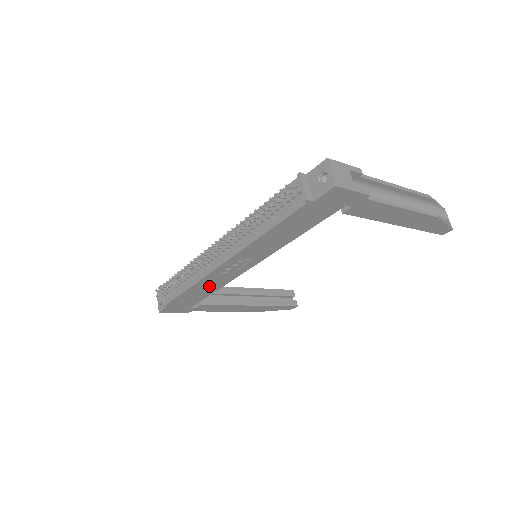
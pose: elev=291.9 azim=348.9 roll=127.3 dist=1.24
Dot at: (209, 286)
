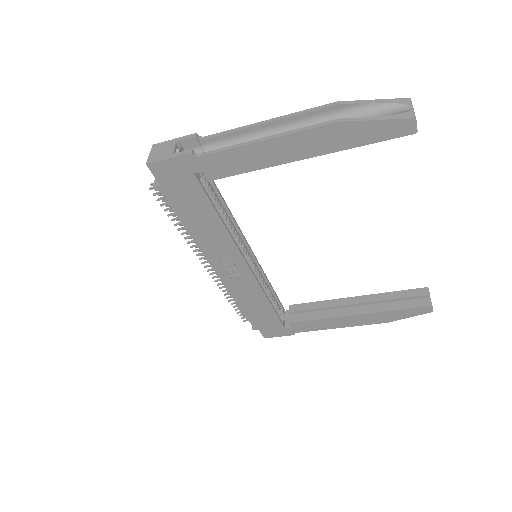
Dot at: (253, 299)
